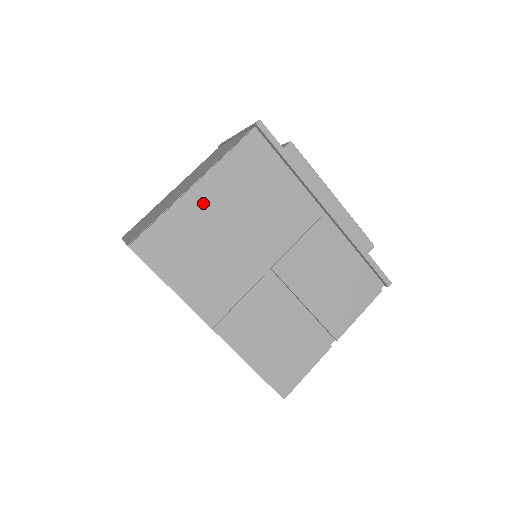
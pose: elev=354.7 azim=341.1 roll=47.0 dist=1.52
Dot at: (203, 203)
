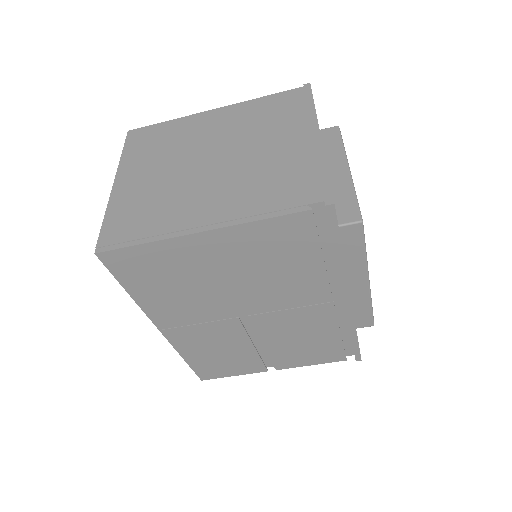
Dot at: (204, 249)
